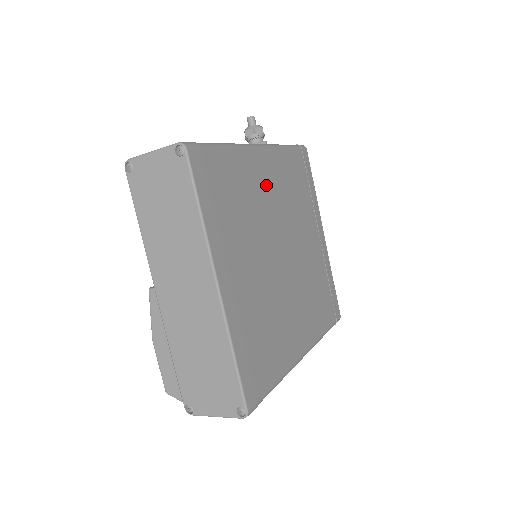
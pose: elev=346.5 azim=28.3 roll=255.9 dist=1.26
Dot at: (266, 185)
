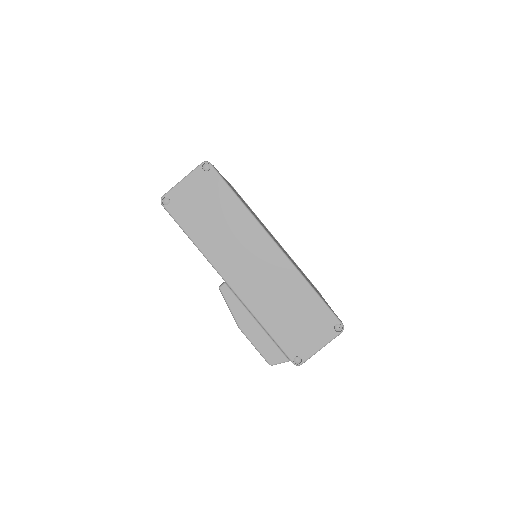
Dot at: occluded
